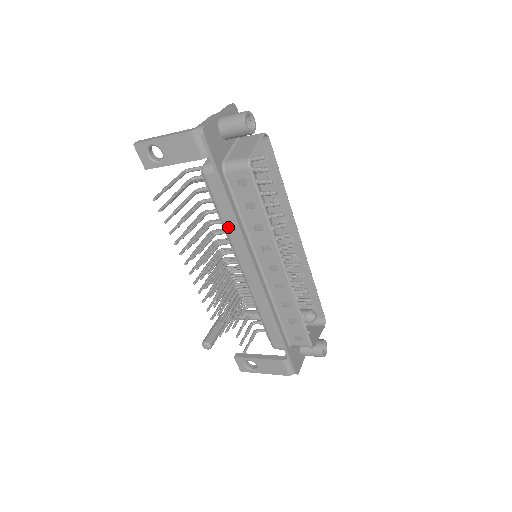
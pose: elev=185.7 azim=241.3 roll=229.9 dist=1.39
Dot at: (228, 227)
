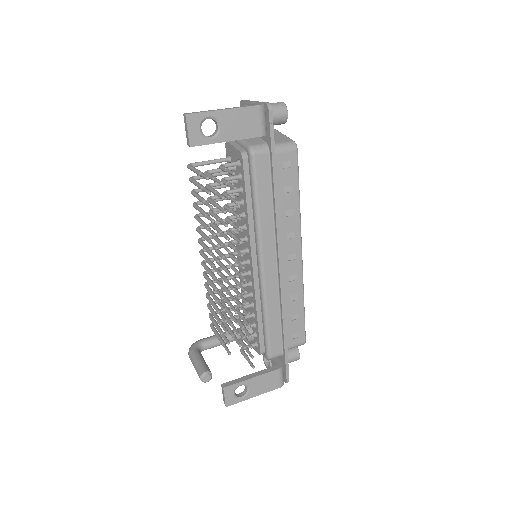
Dot at: (262, 214)
